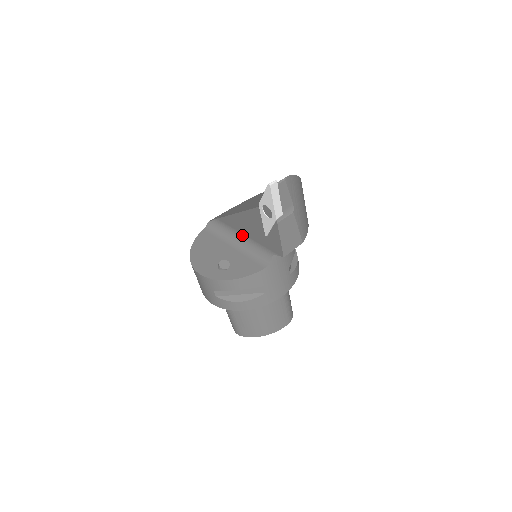
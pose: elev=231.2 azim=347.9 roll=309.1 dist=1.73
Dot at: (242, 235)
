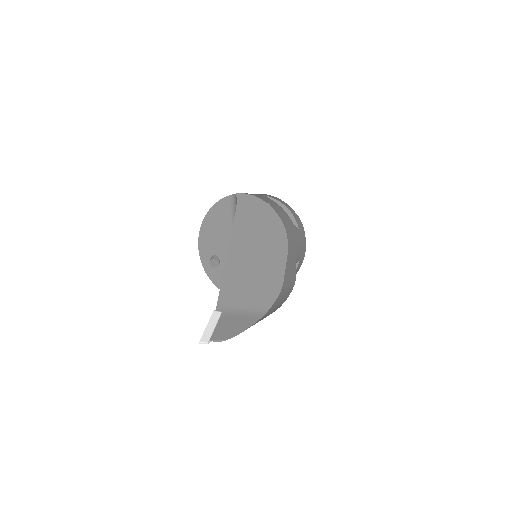
Dot at: occluded
